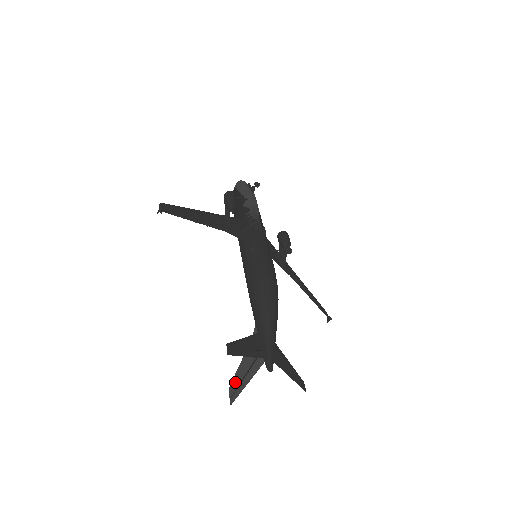
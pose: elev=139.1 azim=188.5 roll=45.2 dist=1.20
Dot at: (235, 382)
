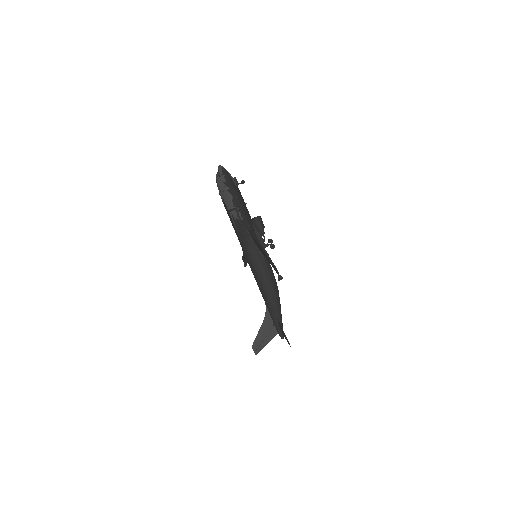
Dot at: (257, 343)
